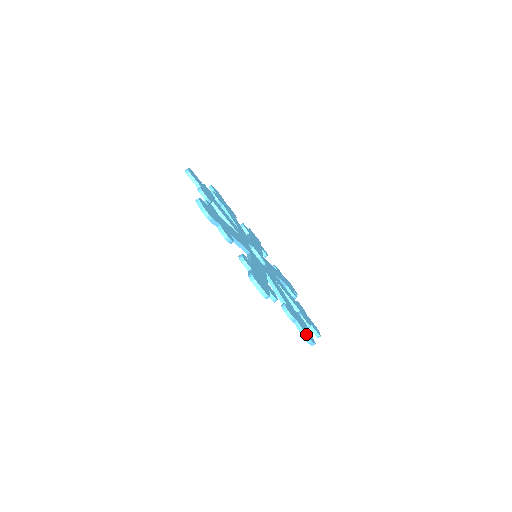
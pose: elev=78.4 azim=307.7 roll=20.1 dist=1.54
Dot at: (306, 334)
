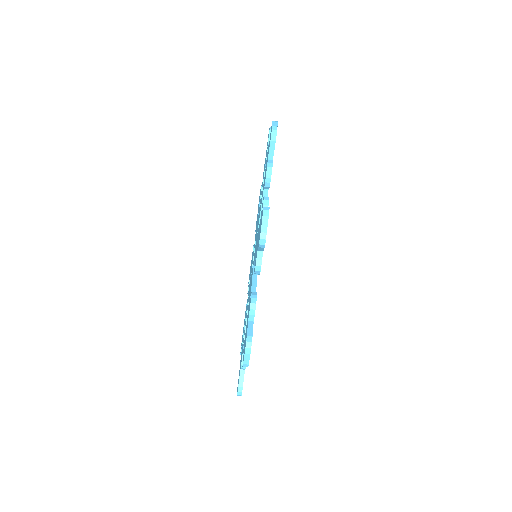
Dot at: occluded
